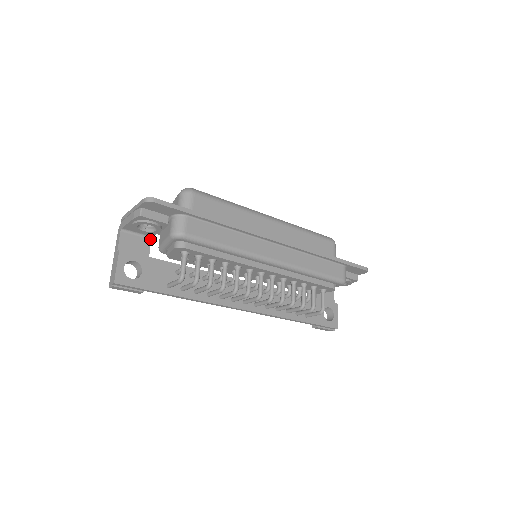
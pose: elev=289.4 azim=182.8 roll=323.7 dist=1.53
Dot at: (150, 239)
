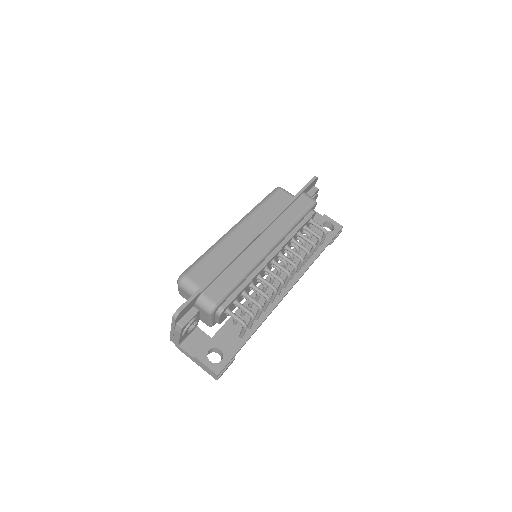
Dot at: (198, 328)
